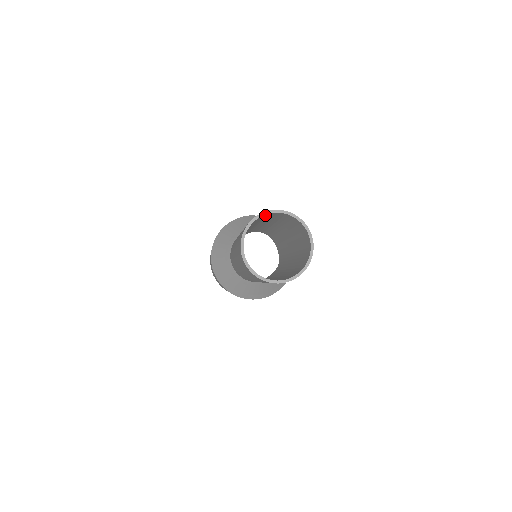
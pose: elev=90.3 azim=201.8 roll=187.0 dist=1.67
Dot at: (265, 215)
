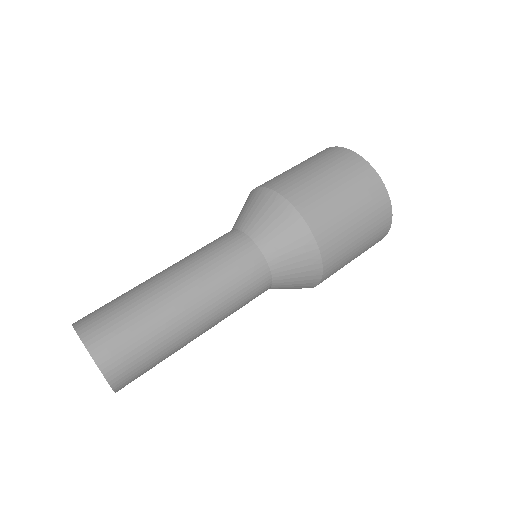
Dot at: (88, 330)
